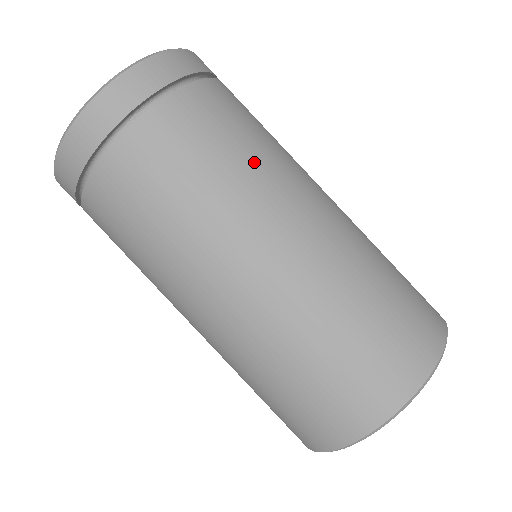
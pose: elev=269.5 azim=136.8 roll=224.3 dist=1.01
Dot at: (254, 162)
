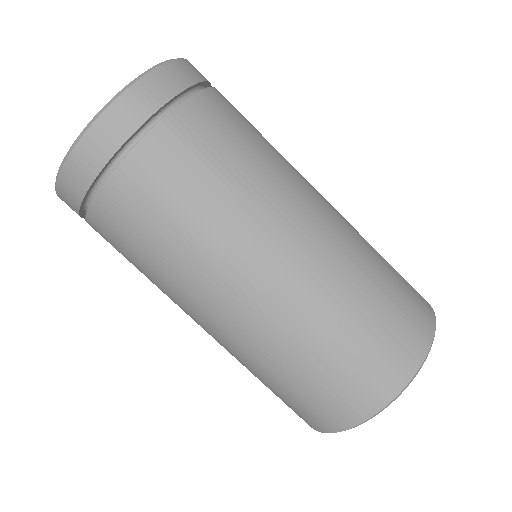
Dot at: (186, 248)
